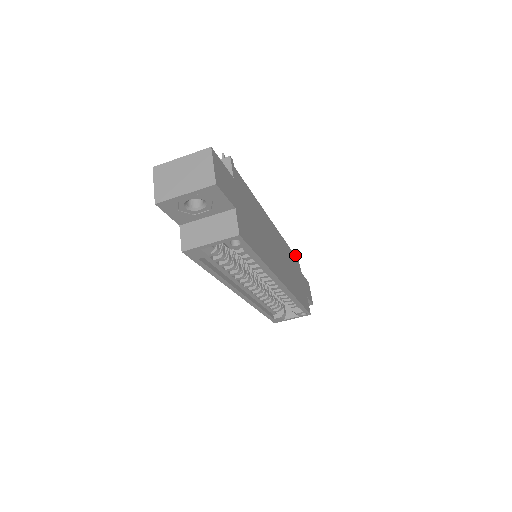
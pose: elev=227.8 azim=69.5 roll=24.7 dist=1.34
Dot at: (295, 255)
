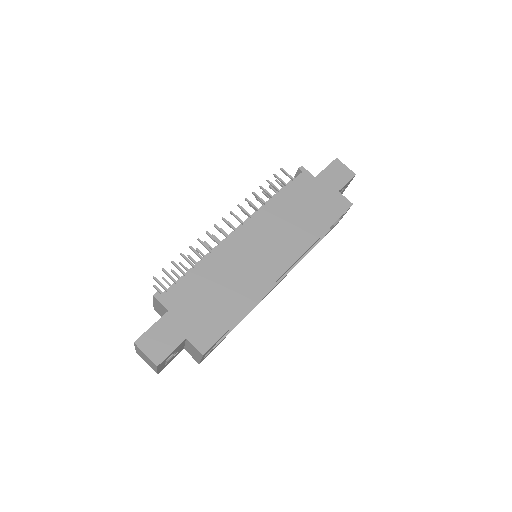
Dot at: occluded
